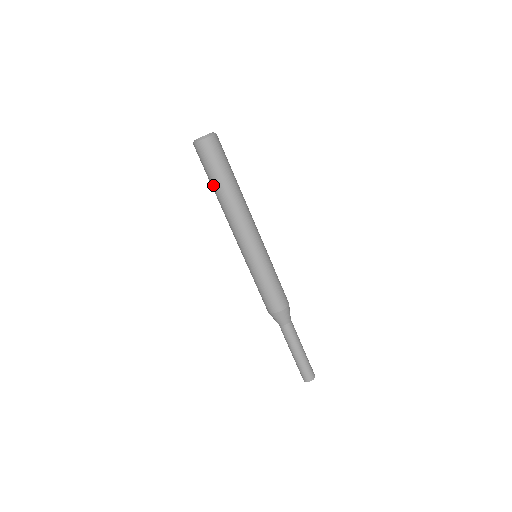
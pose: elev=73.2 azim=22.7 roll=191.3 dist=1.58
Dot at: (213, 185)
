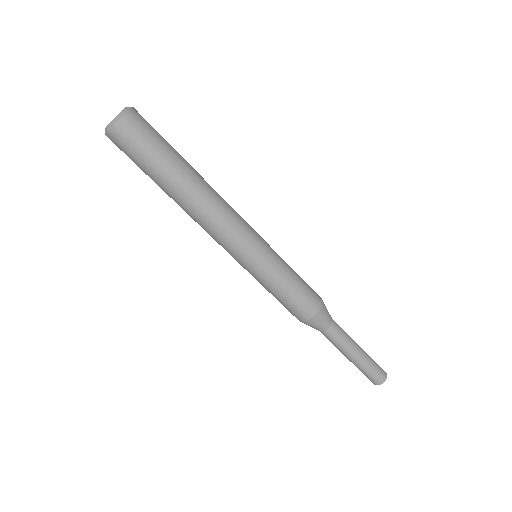
Dot at: (166, 177)
